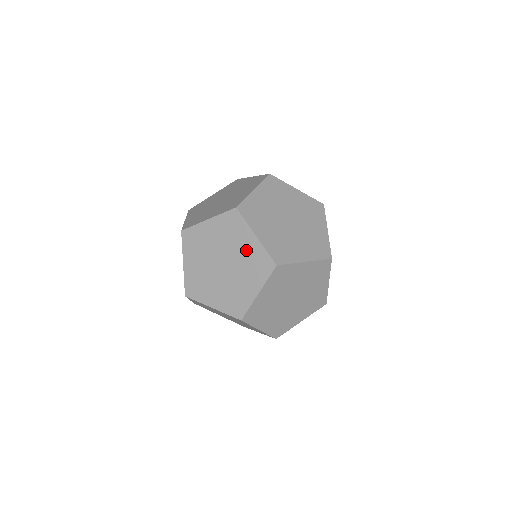
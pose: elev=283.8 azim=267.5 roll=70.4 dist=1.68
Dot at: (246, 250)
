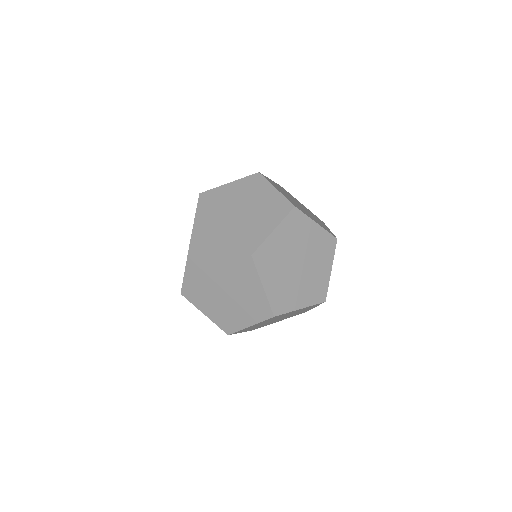
Dot at: occluded
